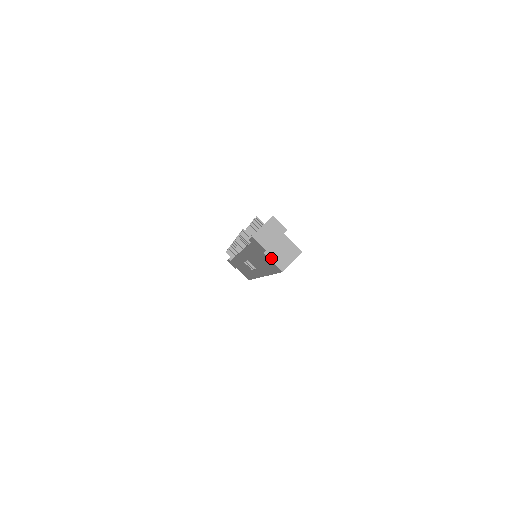
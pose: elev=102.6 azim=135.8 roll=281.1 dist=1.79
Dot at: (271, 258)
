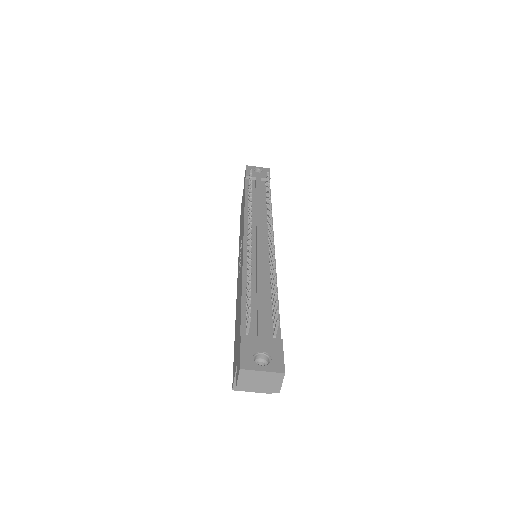
Dot at: occluded
